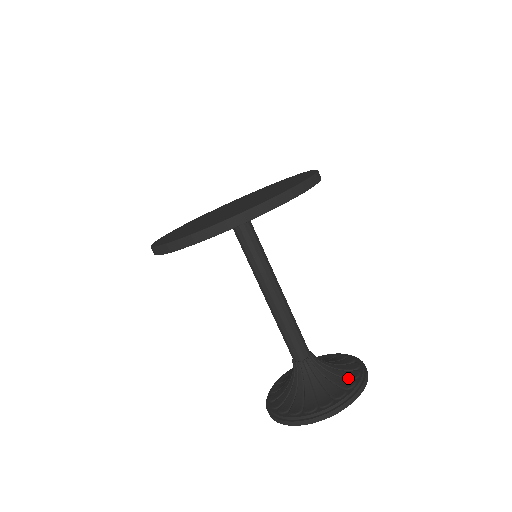
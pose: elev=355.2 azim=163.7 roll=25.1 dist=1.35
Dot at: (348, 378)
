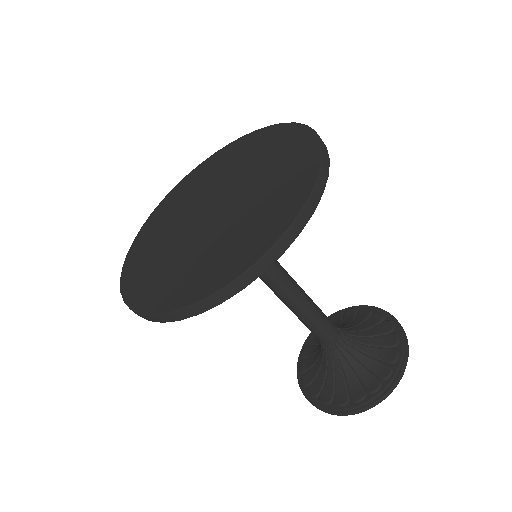
Dot at: (387, 347)
